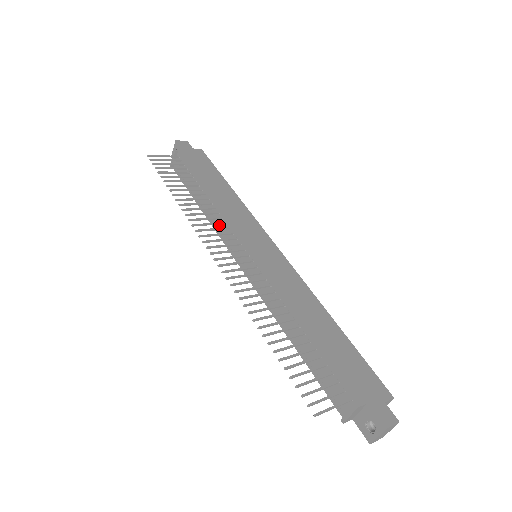
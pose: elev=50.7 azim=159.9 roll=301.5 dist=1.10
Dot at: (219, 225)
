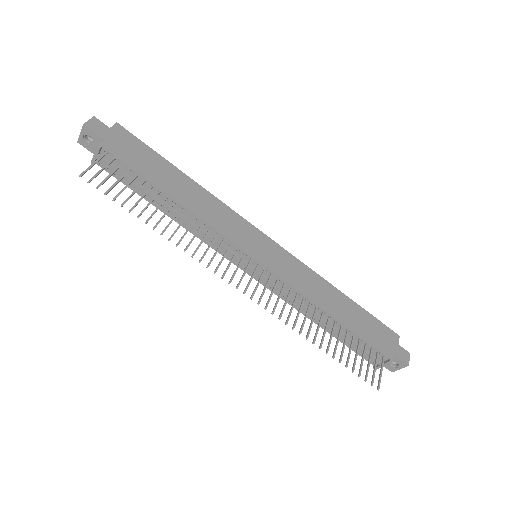
Dot at: (208, 237)
